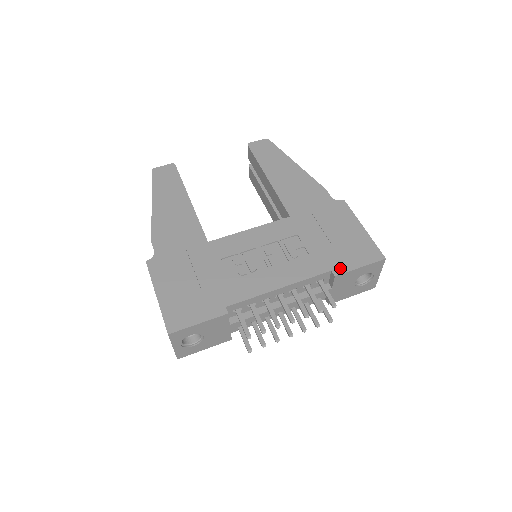
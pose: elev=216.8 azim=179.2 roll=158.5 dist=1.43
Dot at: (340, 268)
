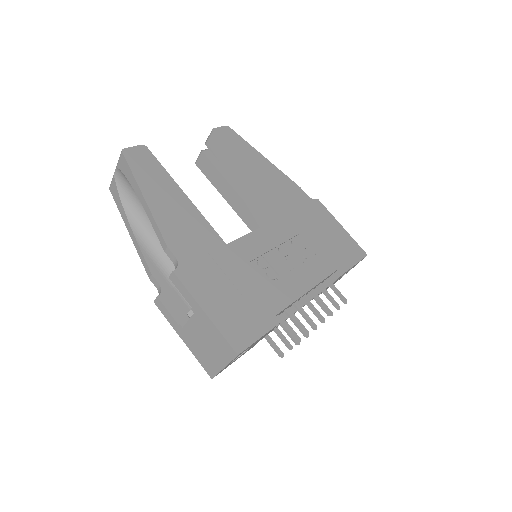
Dot at: (343, 266)
